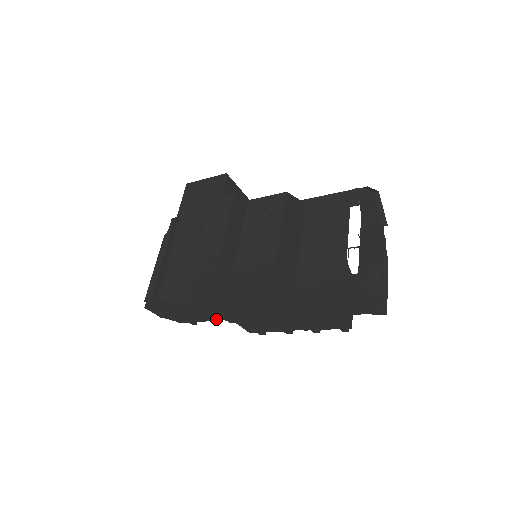
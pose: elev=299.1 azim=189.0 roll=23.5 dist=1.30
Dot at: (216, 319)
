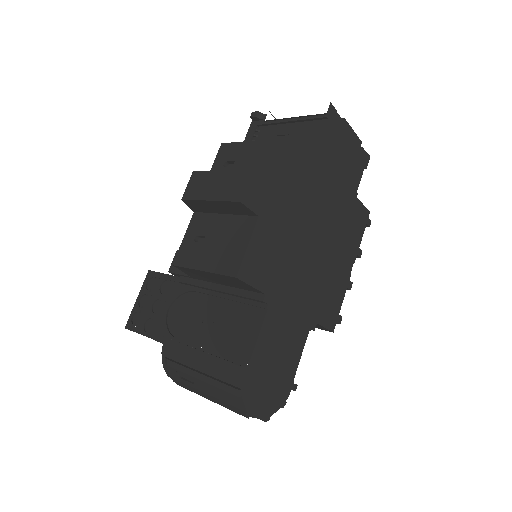
Dot at: (303, 340)
